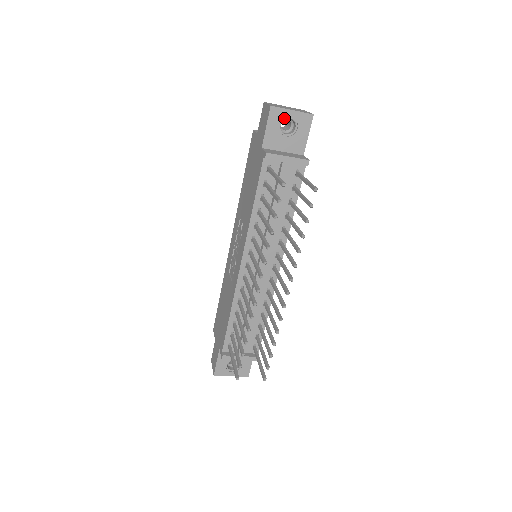
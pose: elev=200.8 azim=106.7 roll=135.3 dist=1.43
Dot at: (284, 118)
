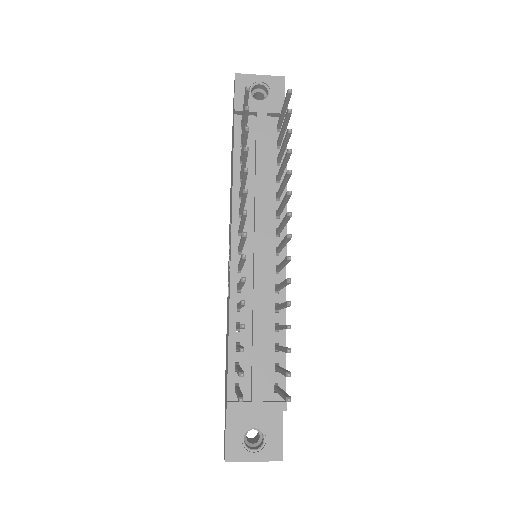
Dot at: (253, 84)
